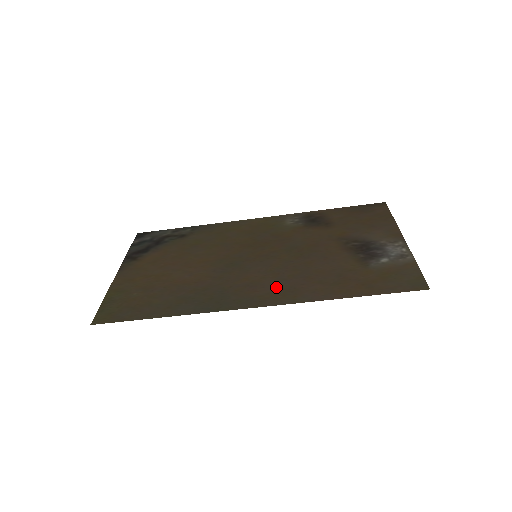
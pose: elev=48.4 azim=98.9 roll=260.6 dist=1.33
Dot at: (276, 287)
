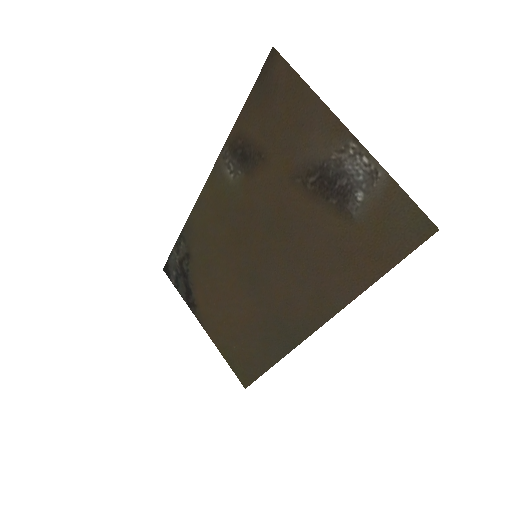
Dot at: (307, 297)
